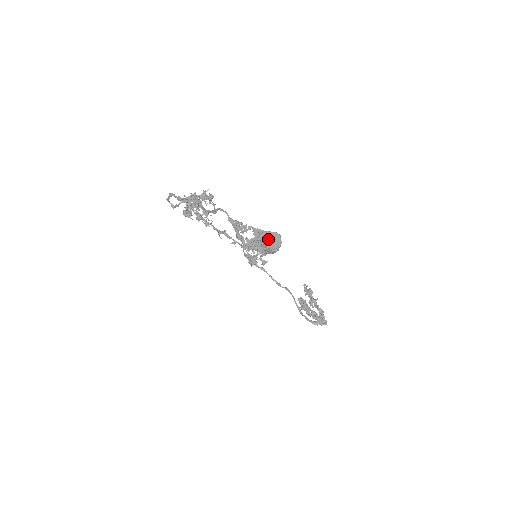
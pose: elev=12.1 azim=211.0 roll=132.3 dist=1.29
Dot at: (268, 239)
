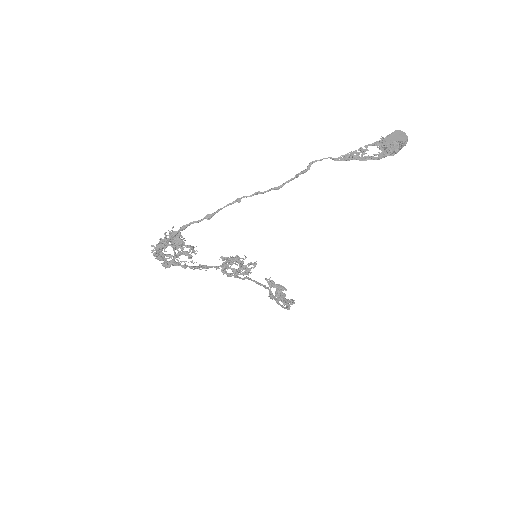
Dot at: (398, 136)
